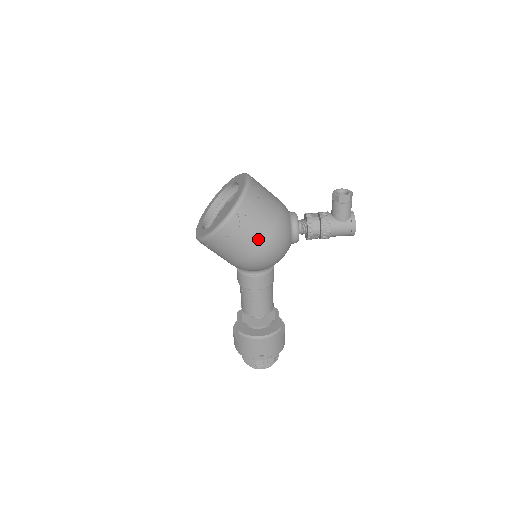
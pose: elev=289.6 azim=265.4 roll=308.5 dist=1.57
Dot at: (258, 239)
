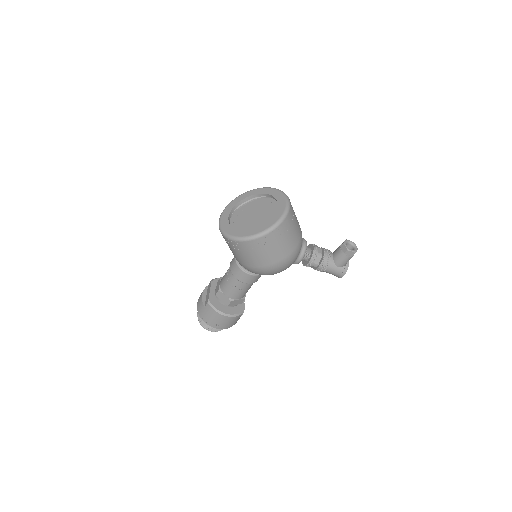
Dot at: (272, 259)
